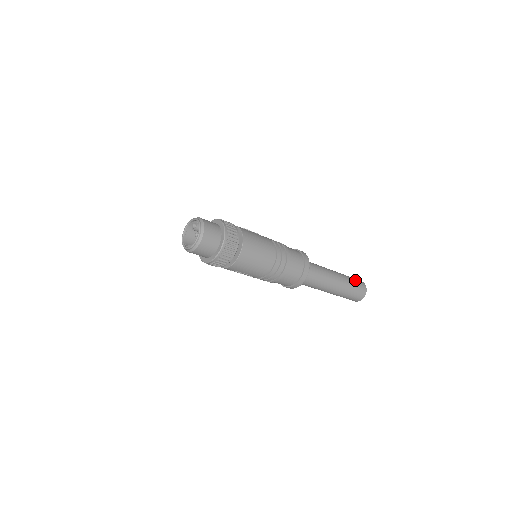
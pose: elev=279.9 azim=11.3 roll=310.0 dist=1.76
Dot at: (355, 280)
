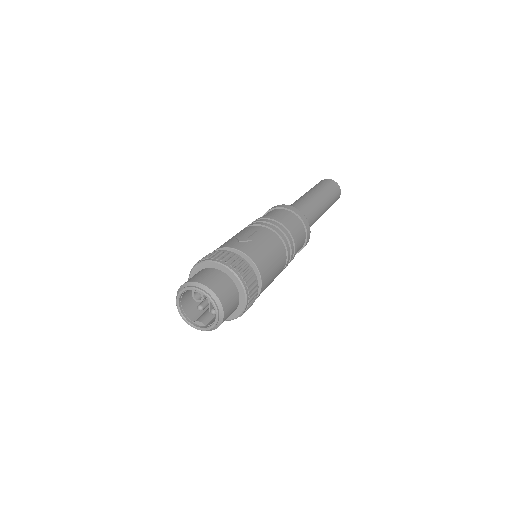
Dot at: (332, 189)
